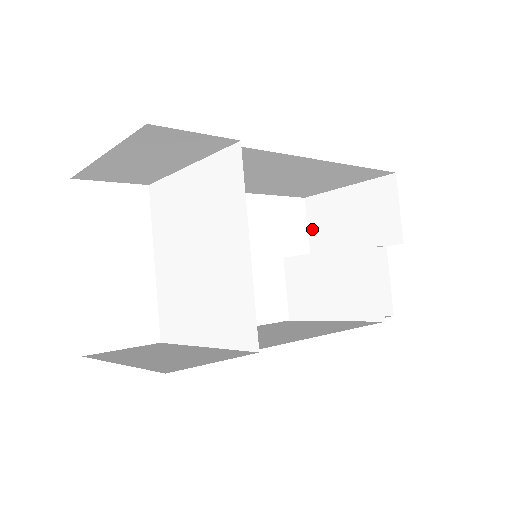
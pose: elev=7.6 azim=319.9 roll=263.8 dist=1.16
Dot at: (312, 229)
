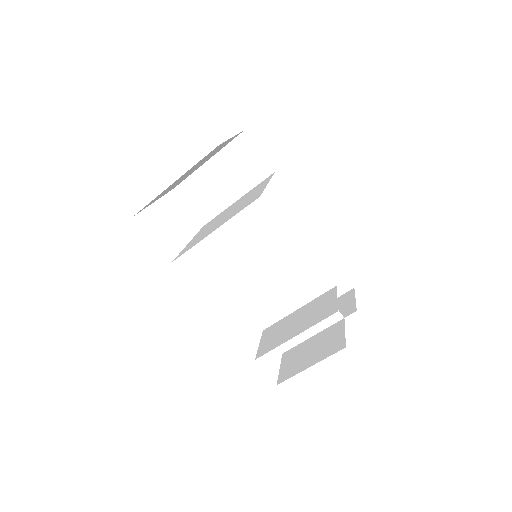
Dot at: occluded
